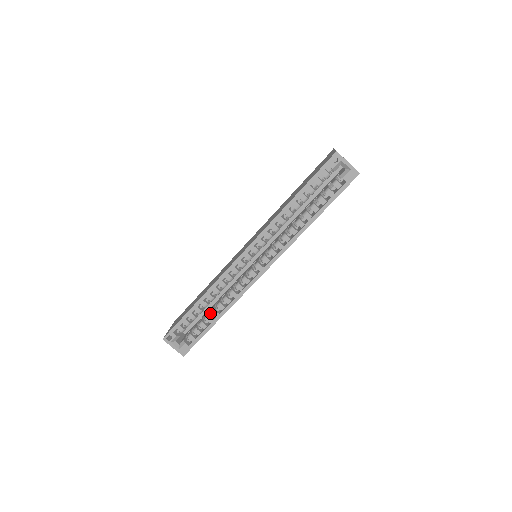
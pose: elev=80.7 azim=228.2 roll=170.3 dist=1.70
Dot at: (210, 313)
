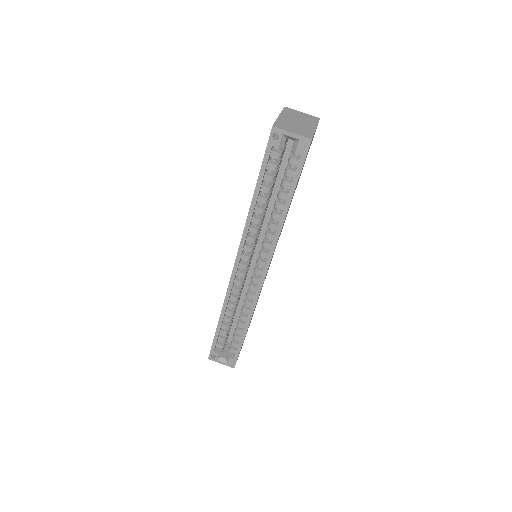
Dot at: occluded
